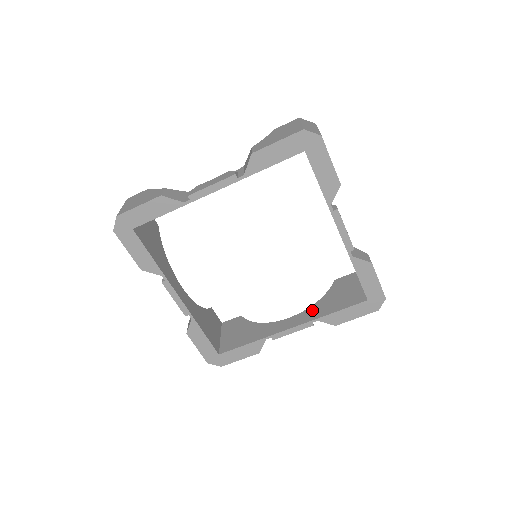
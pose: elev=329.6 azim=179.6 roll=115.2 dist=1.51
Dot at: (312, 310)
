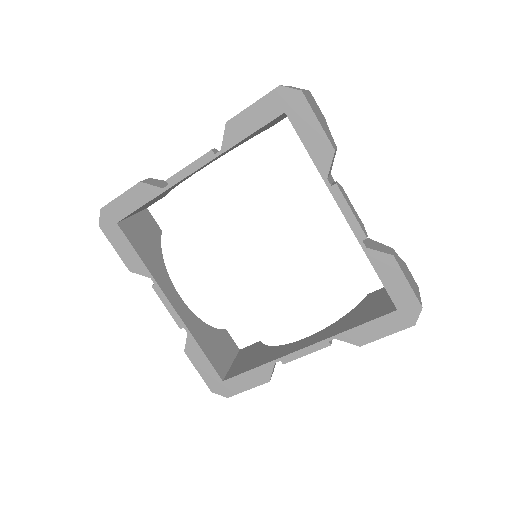
Dot at: (332, 327)
